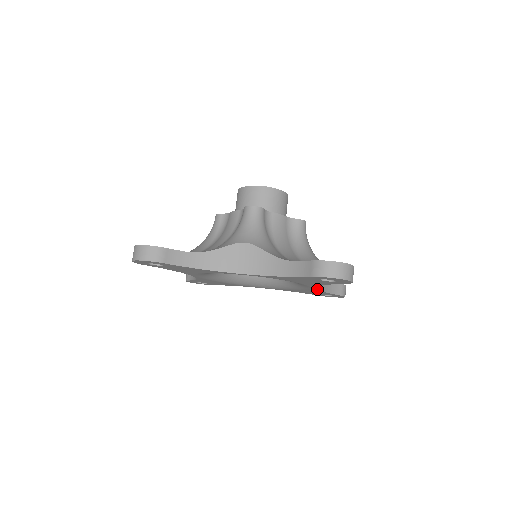
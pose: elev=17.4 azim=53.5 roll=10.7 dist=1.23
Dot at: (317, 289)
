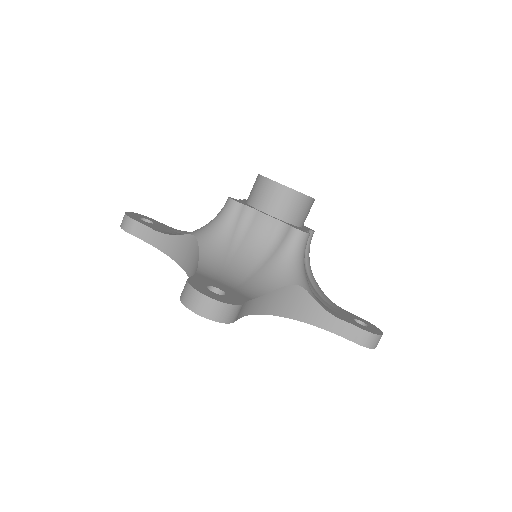
Dot at: occluded
